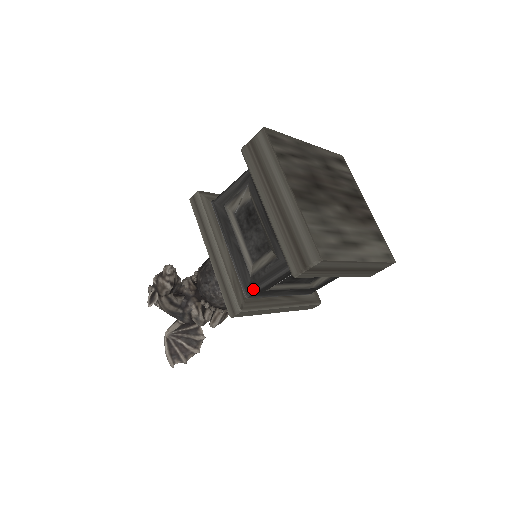
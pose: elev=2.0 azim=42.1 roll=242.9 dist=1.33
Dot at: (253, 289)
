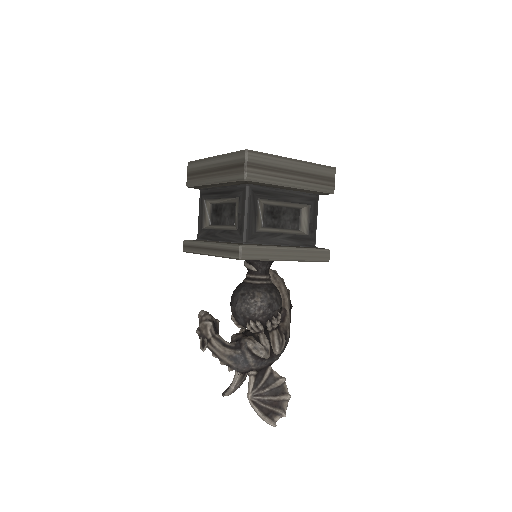
Dot at: (243, 233)
